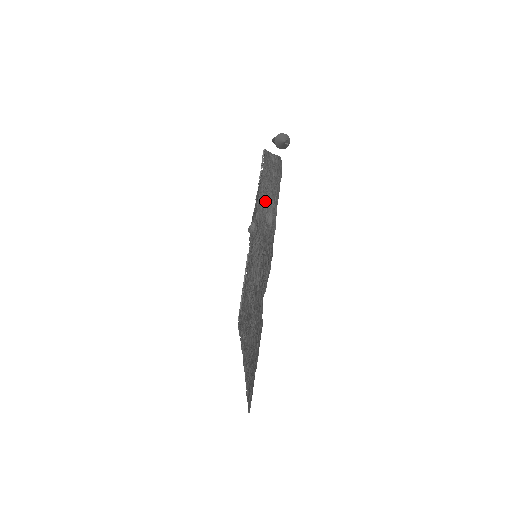
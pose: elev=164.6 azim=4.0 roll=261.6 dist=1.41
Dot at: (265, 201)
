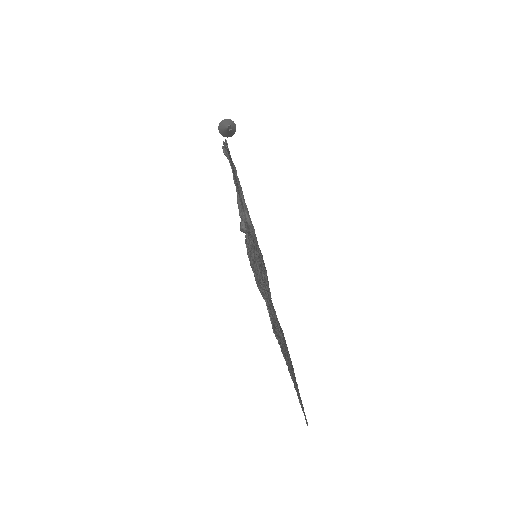
Dot at: occluded
